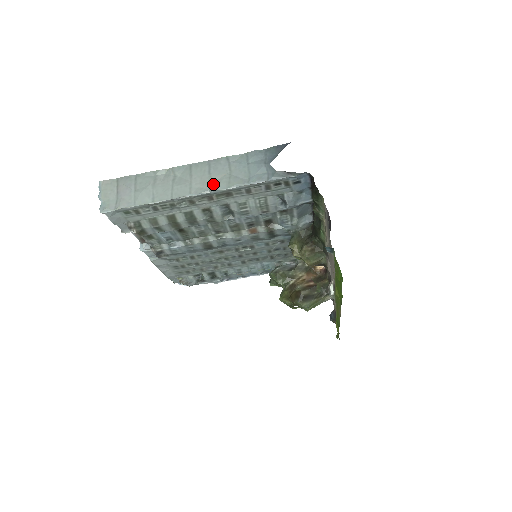
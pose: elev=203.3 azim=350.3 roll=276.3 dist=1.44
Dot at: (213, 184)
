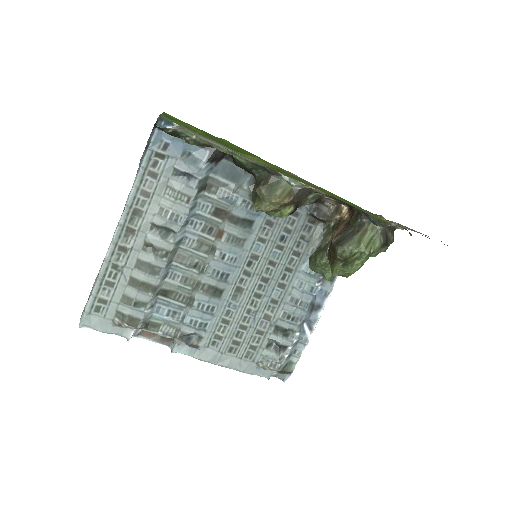
Dot at: occluded
